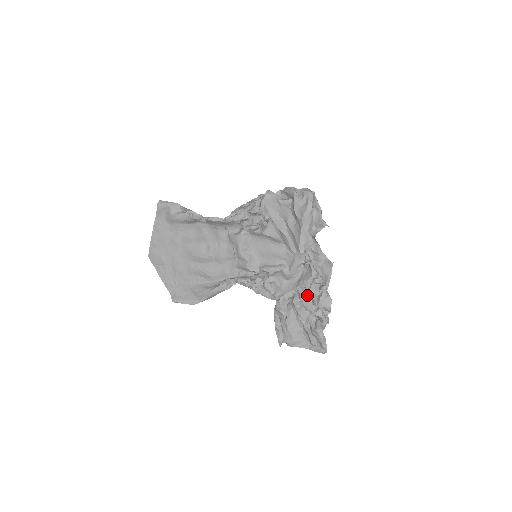
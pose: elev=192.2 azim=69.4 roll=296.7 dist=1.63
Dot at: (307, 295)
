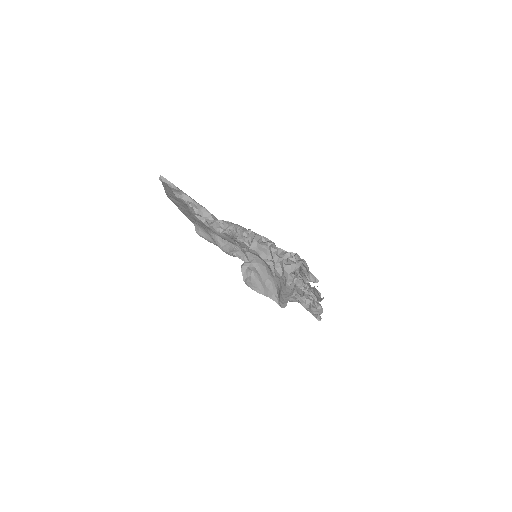
Dot at: occluded
